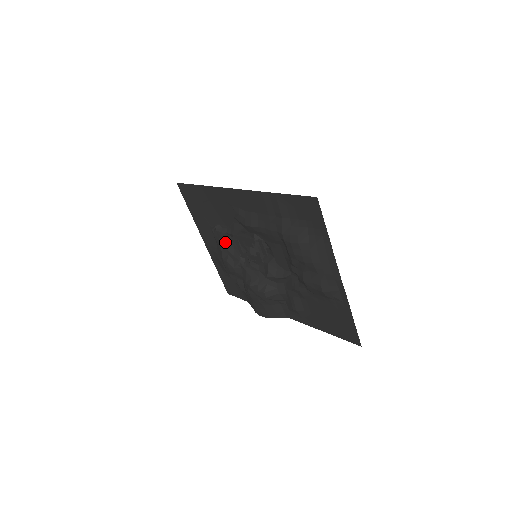
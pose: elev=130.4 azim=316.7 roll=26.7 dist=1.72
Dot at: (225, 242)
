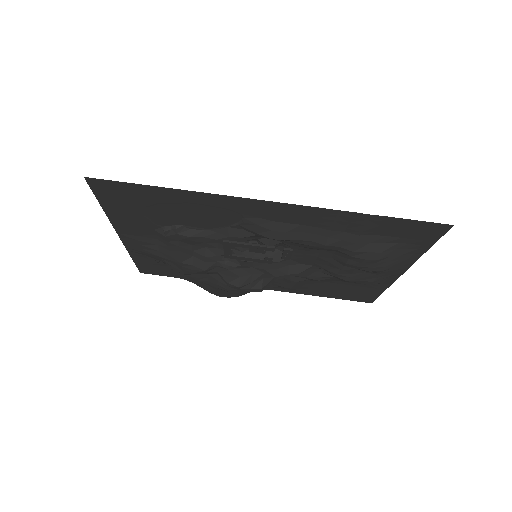
Dot at: (191, 244)
